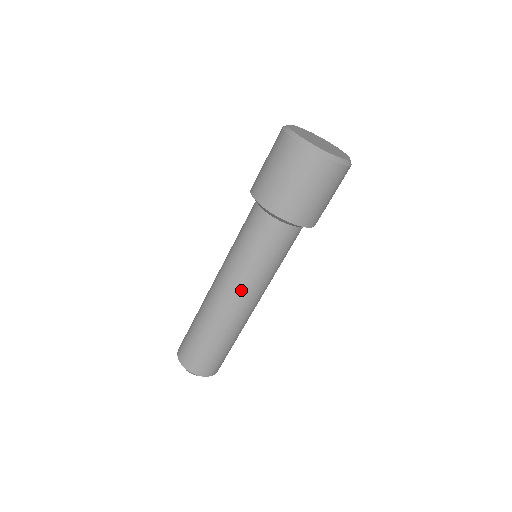
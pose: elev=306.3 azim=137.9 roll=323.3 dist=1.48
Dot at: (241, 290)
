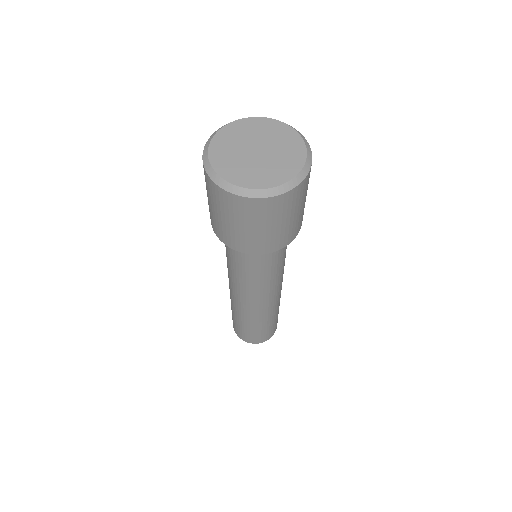
Dot at: (273, 292)
